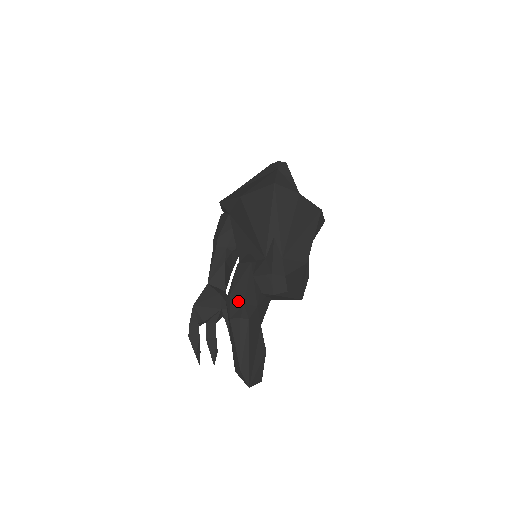
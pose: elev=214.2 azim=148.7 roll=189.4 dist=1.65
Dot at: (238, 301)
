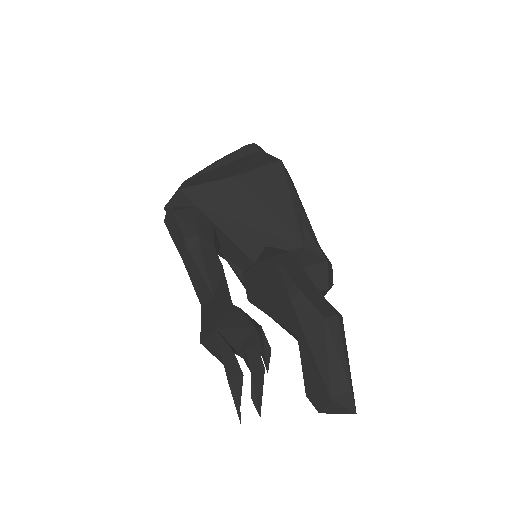
Dot at: (316, 296)
